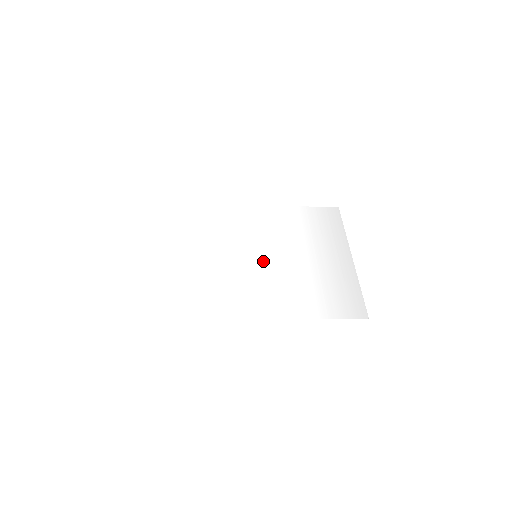
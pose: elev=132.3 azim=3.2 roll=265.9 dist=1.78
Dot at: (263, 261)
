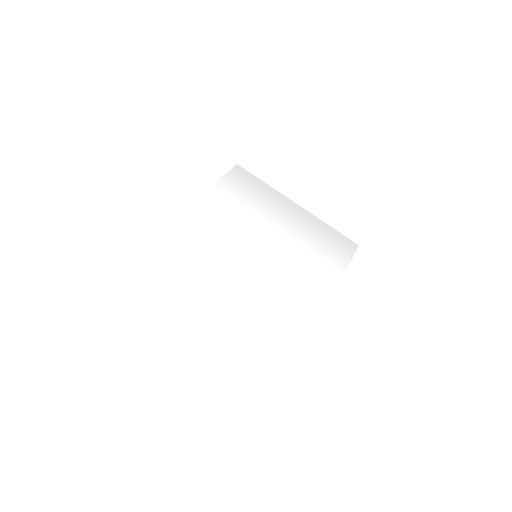
Dot at: (266, 256)
